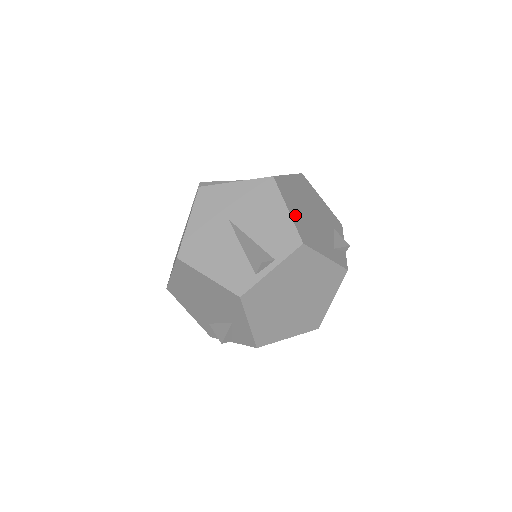
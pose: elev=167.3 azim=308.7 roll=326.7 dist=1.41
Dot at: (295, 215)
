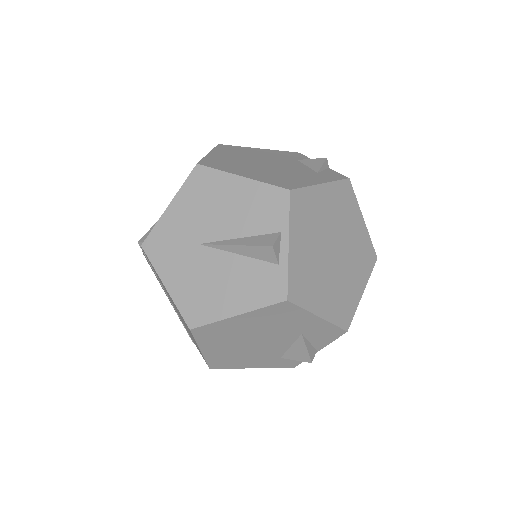
Dot at: (254, 176)
